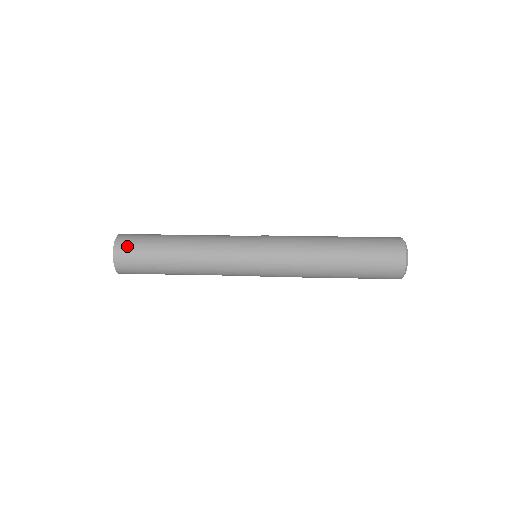
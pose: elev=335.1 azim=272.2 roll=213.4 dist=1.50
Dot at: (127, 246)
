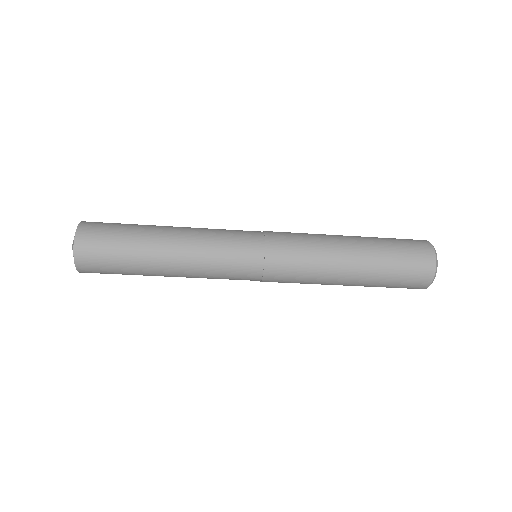
Dot at: (93, 234)
